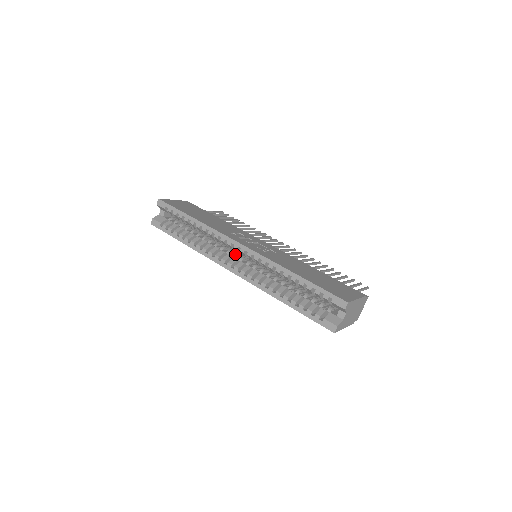
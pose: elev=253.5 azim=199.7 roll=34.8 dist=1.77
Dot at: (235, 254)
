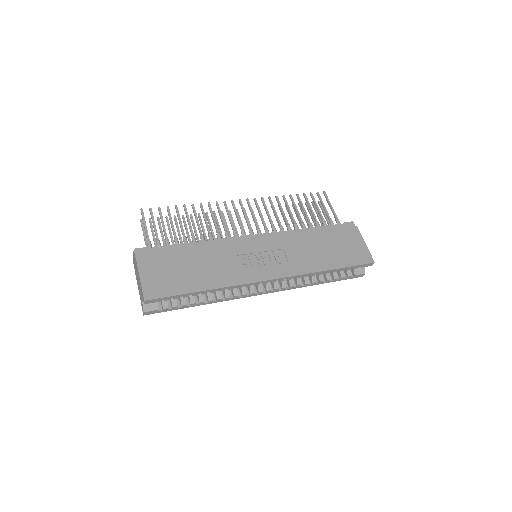
Dot at: occluded
